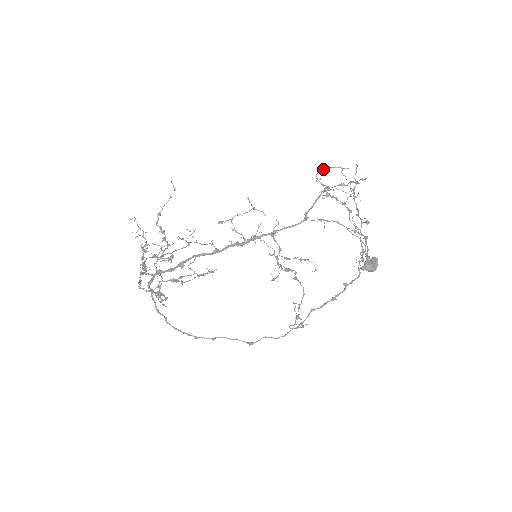
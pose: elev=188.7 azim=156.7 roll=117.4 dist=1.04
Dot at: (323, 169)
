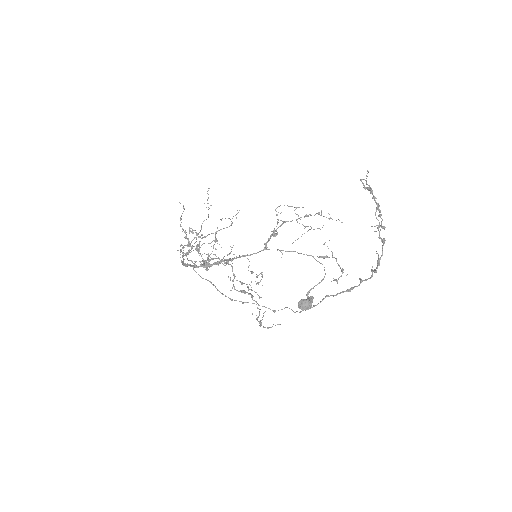
Dot at: occluded
